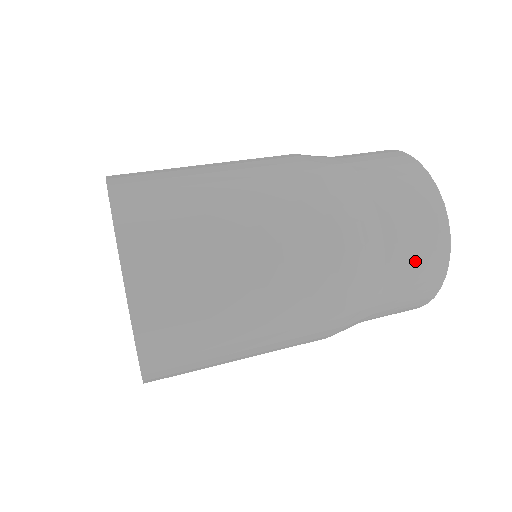
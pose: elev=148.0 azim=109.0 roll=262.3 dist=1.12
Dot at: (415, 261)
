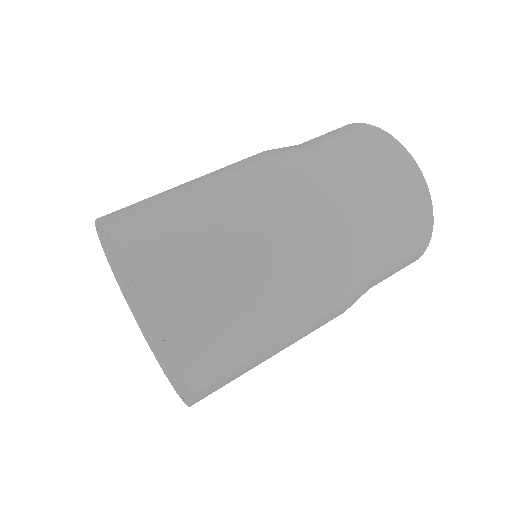
Dot at: (400, 202)
